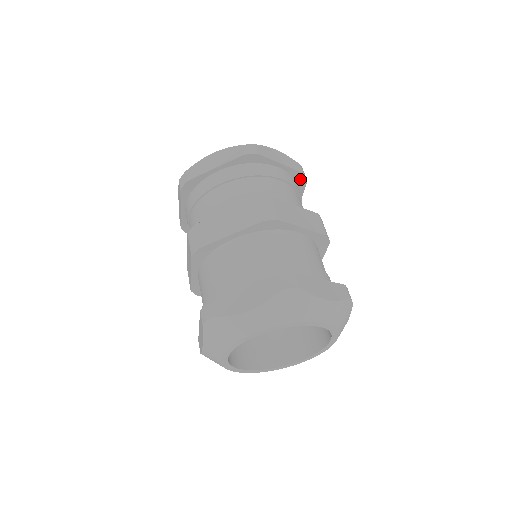
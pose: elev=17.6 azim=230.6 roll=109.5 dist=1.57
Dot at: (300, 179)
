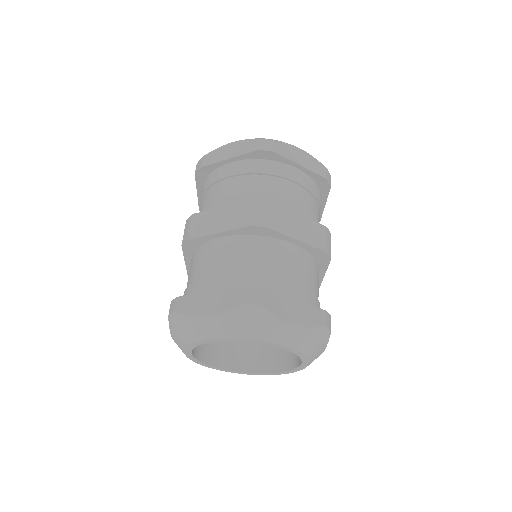
Dot at: (323, 184)
